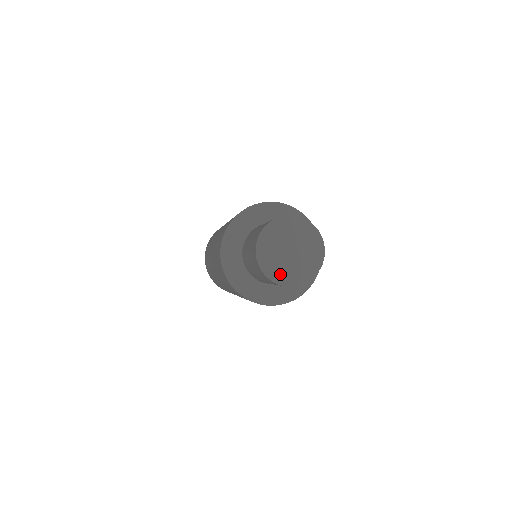
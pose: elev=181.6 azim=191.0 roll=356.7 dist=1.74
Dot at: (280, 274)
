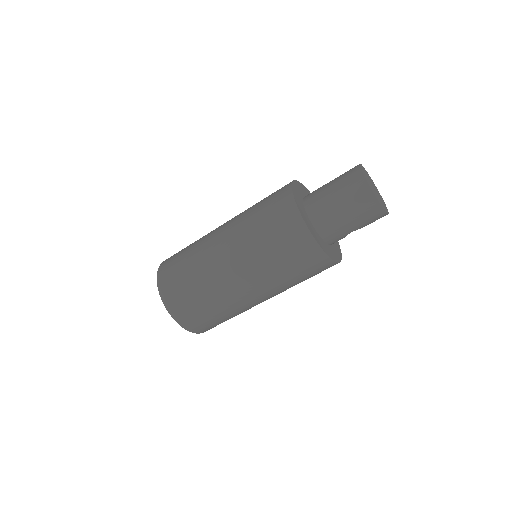
Dot at: (383, 205)
